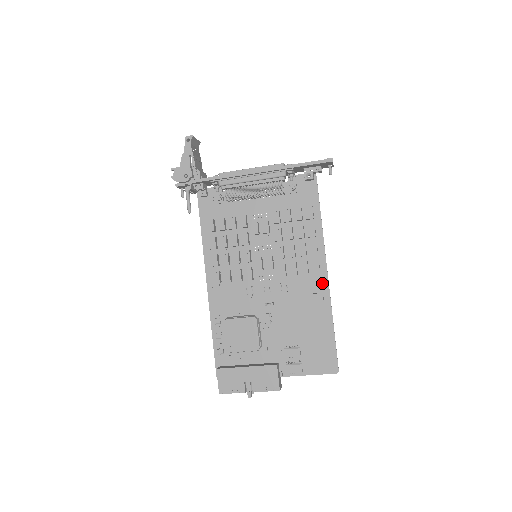
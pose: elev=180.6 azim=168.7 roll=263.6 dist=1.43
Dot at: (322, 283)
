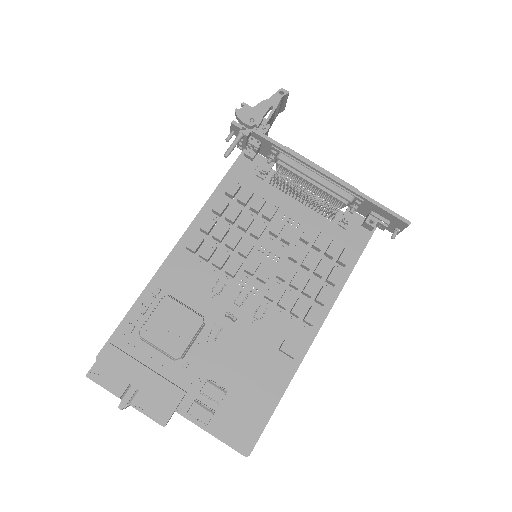
Dot at: (304, 339)
